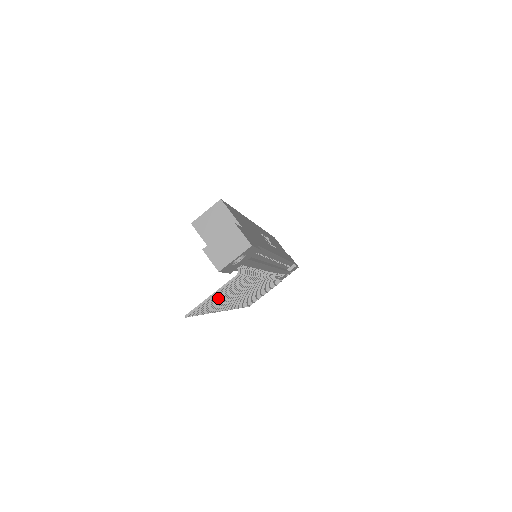
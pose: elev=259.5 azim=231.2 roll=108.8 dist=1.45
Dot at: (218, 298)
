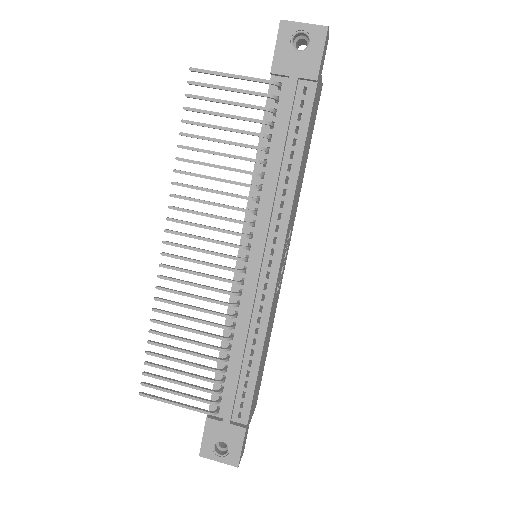
Dot at: (220, 113)
